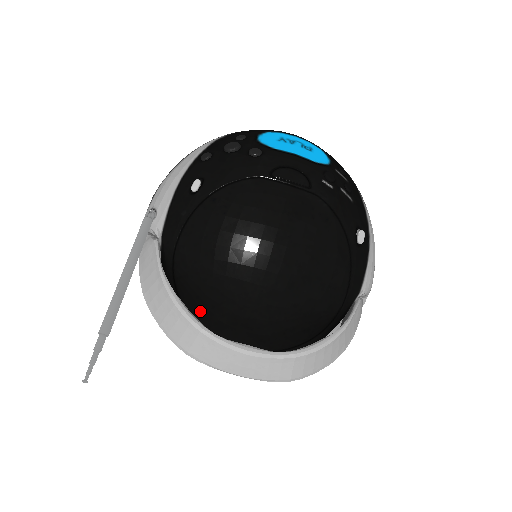
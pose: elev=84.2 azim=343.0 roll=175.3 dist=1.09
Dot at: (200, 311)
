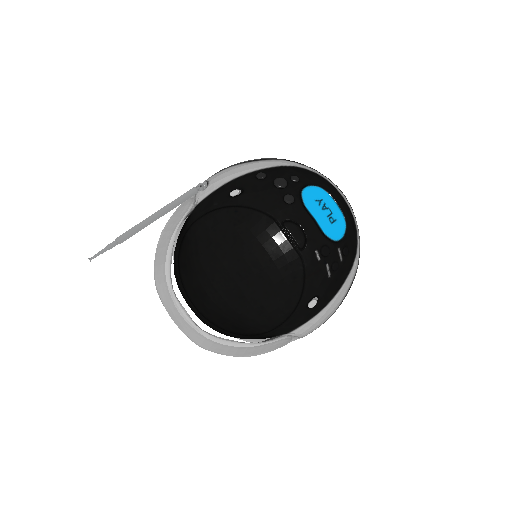
Dot at: (184, 267)
